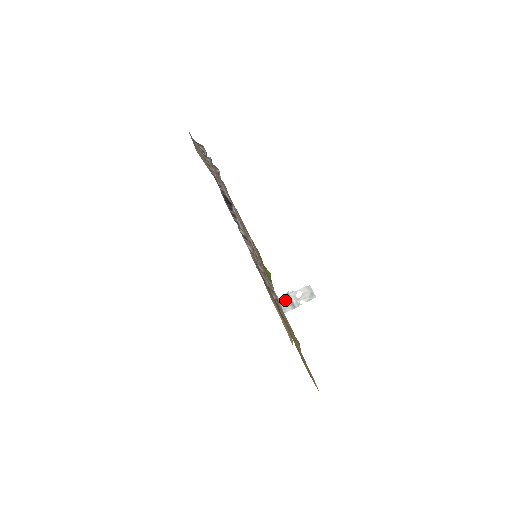
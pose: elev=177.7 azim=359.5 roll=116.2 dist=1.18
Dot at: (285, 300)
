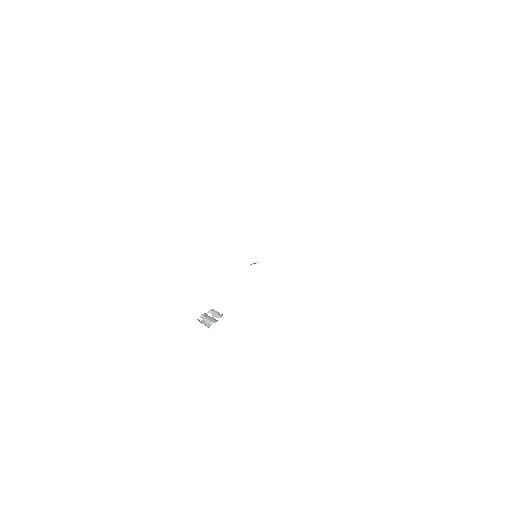
Dot at: (203, 319)
